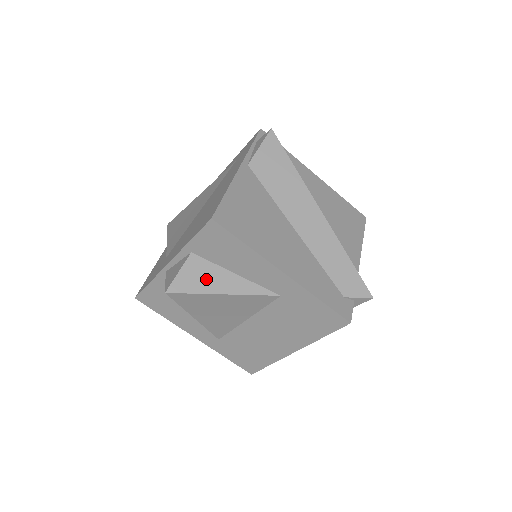
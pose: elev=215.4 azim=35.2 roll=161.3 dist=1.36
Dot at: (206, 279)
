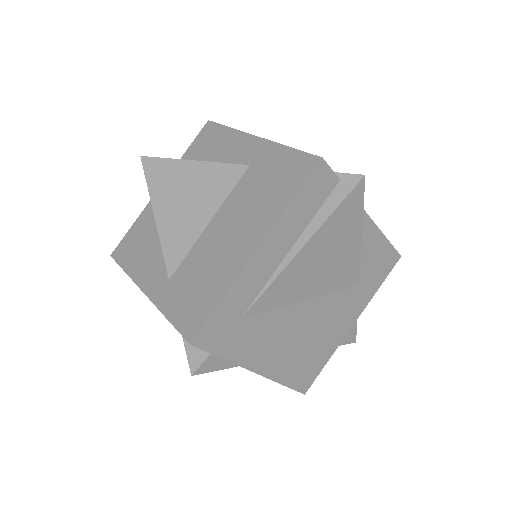
Dot at: occluded
